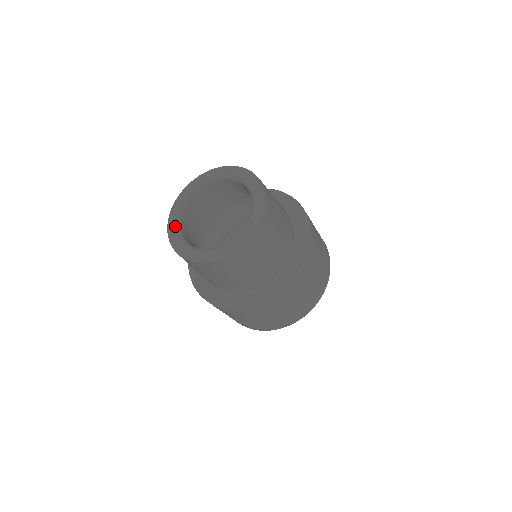
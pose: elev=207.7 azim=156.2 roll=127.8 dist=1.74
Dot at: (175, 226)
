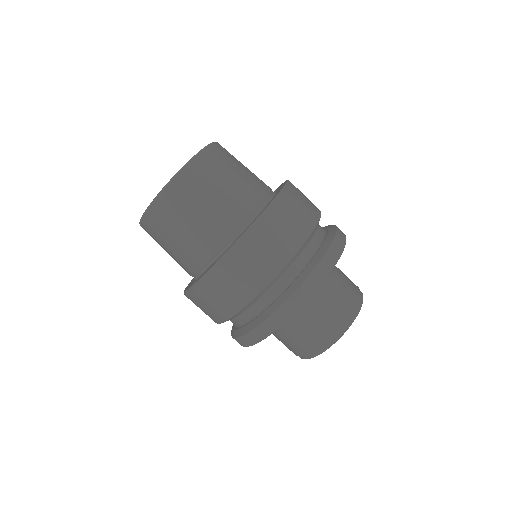
Dot at: occluded
